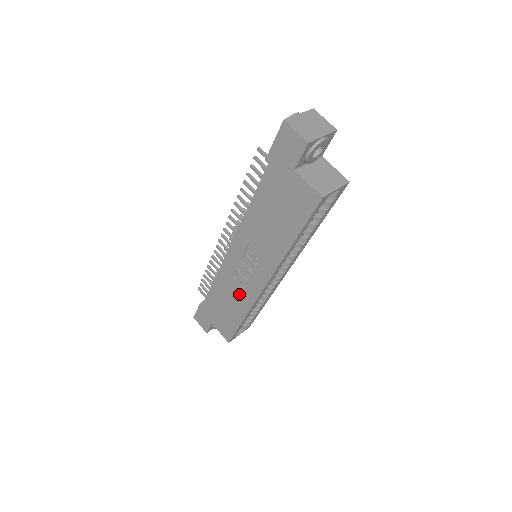
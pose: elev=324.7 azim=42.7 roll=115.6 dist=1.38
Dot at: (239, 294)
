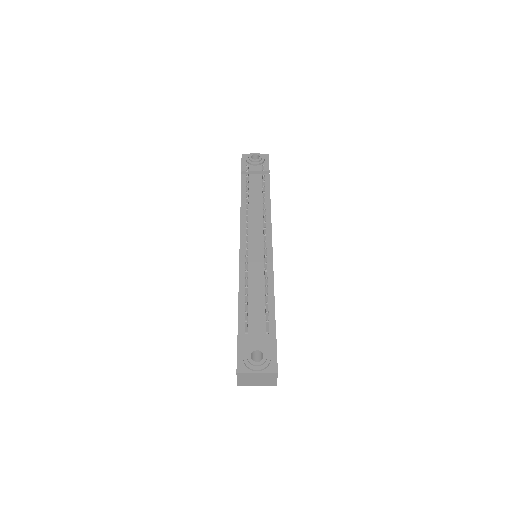
Dot at: occluded
